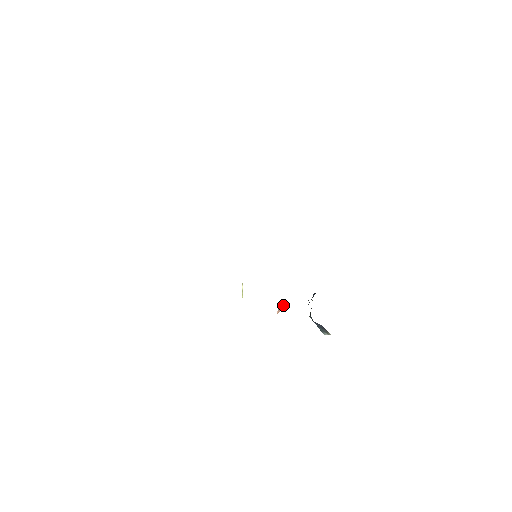
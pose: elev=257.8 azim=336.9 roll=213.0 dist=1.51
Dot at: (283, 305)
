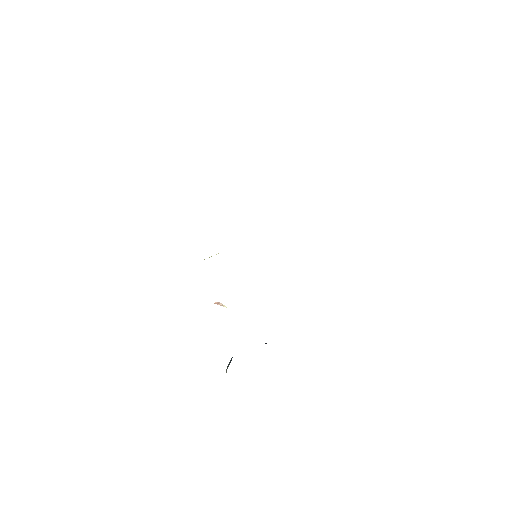
Dot at: (225, 306)
